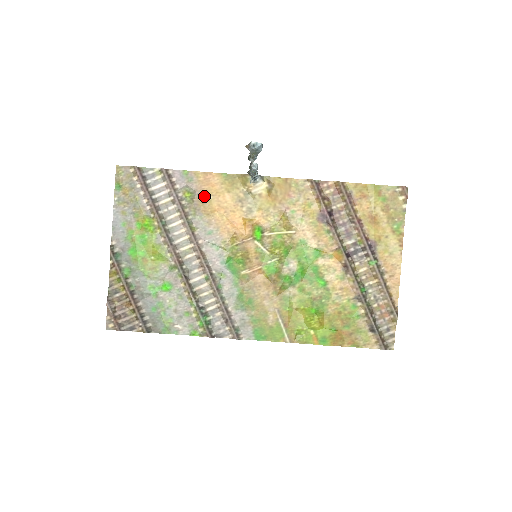
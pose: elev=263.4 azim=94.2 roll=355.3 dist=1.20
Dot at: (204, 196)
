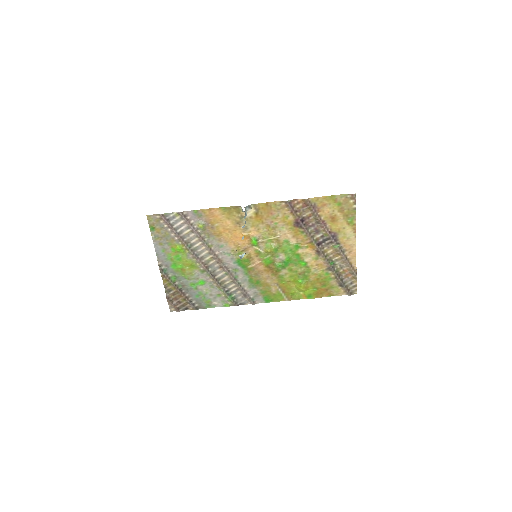
Dot at: (212, 224)
